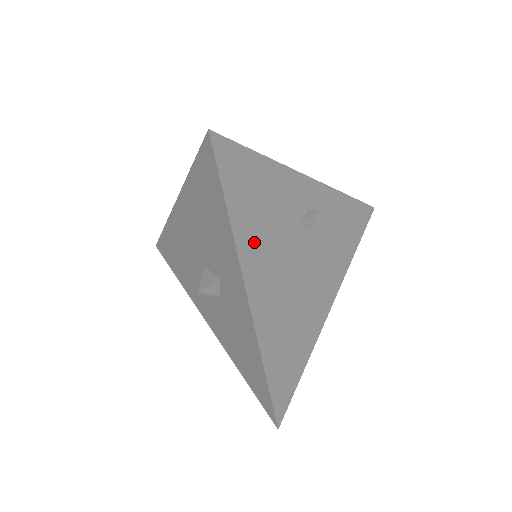
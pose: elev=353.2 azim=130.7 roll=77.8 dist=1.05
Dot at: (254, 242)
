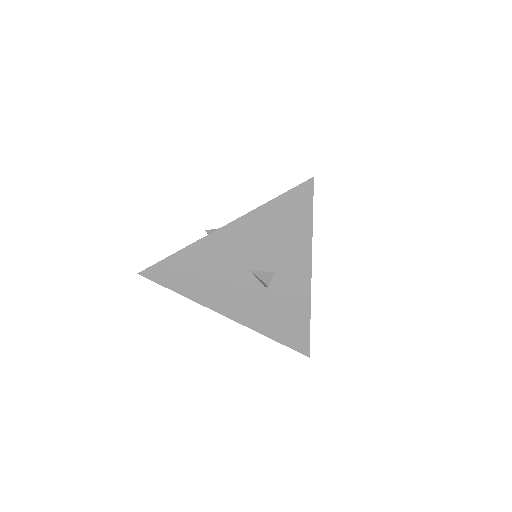
Dot at: occluded
